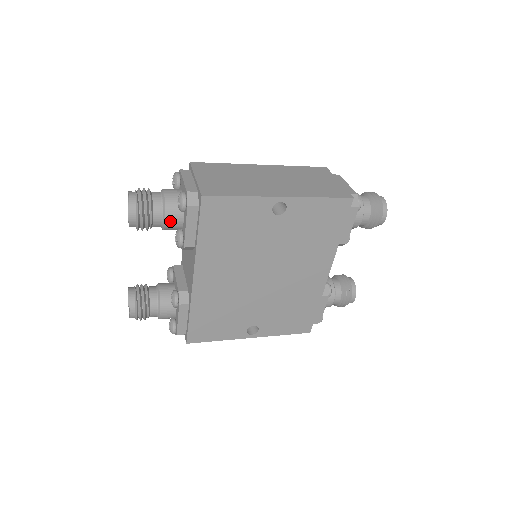
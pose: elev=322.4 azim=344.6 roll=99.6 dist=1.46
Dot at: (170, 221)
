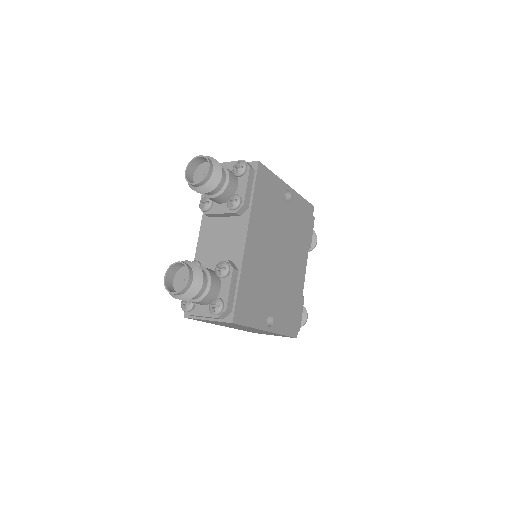
Dot at: (231, 182)
